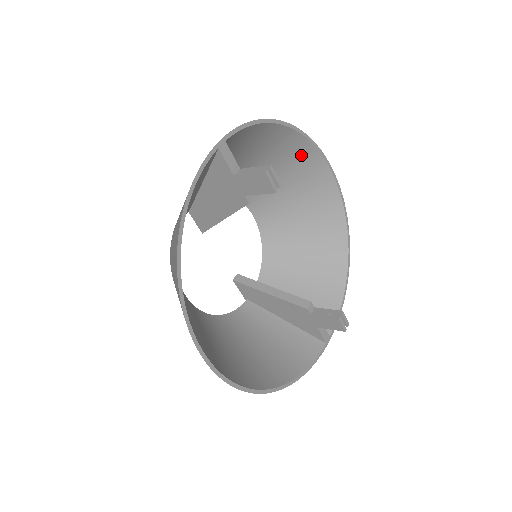
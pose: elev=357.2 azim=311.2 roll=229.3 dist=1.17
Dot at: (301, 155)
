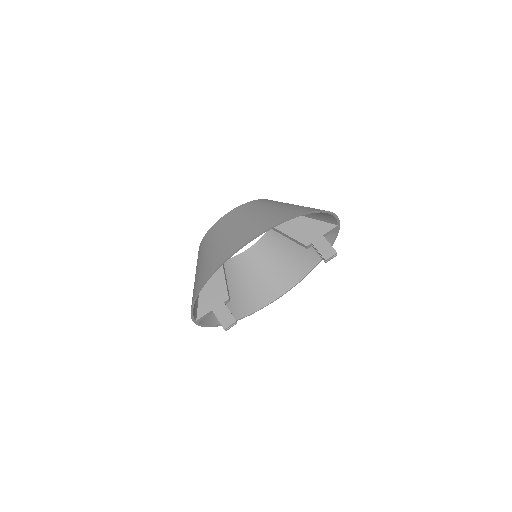
Dot at: occluded
